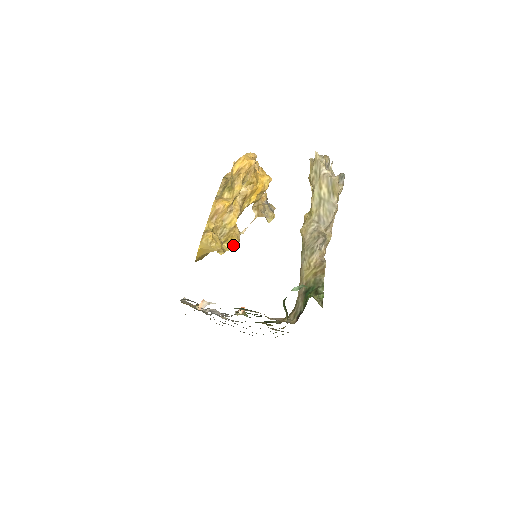
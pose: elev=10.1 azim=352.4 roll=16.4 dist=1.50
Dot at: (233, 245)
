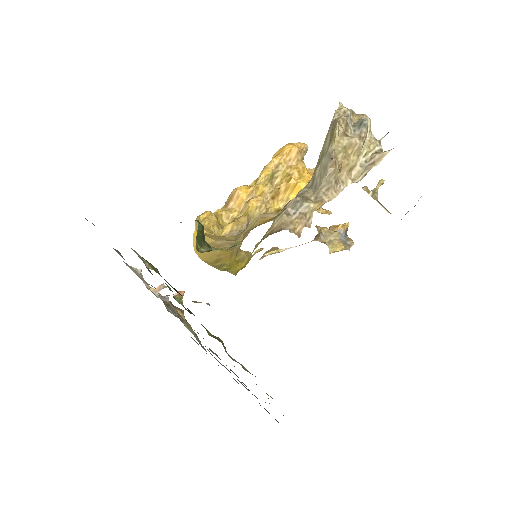
Dot at: (226, 230)
